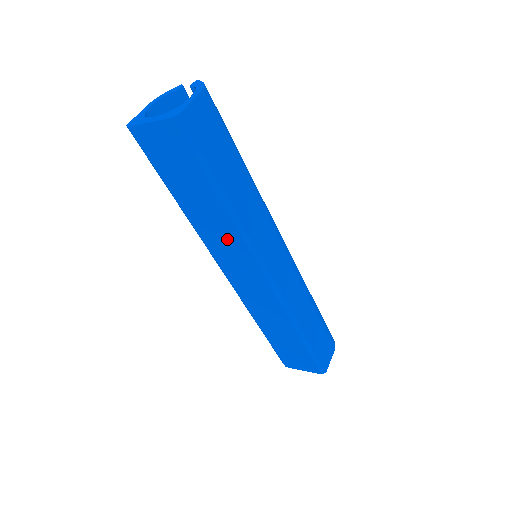
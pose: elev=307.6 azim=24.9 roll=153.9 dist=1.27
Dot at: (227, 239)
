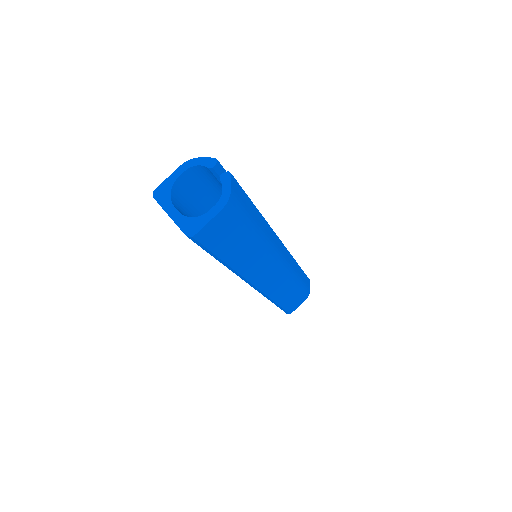
Dot at: occluded
